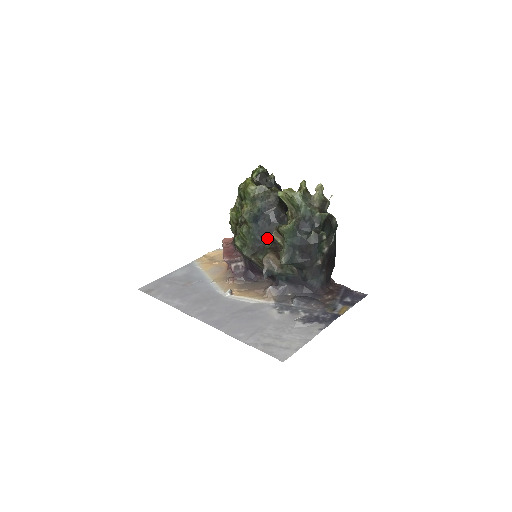
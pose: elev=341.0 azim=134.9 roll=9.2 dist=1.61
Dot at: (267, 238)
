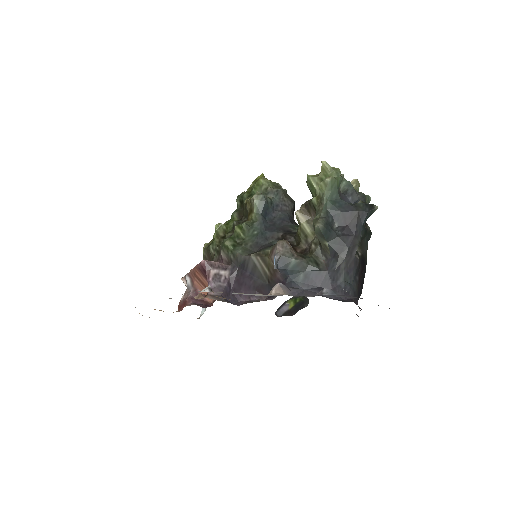
Dot at: (276, 236)
